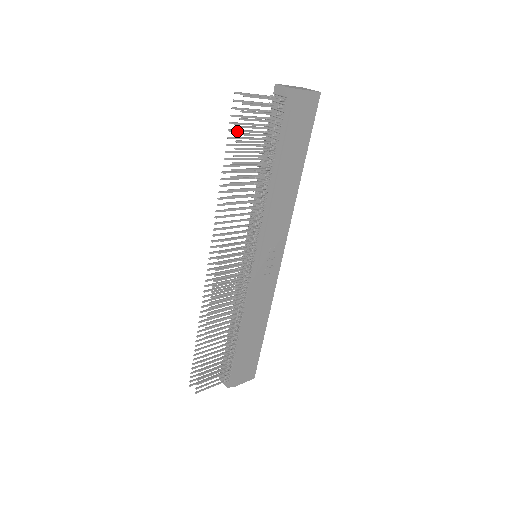
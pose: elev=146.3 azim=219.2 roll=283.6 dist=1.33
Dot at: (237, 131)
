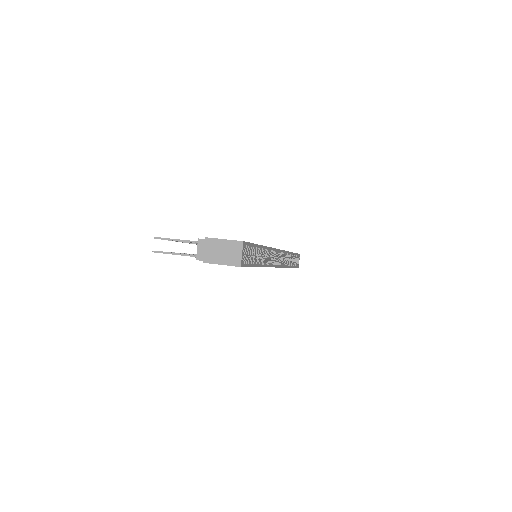
Dot at: occluded
